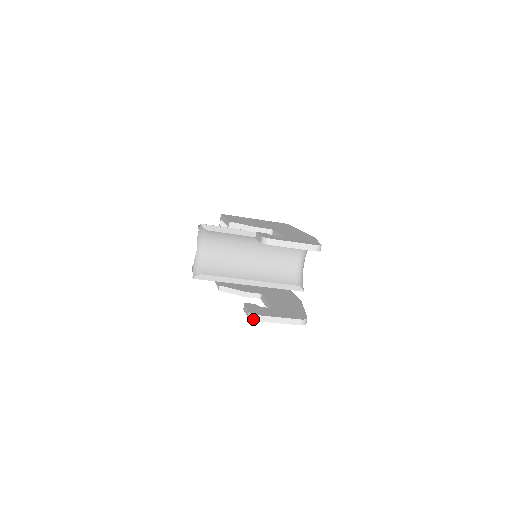
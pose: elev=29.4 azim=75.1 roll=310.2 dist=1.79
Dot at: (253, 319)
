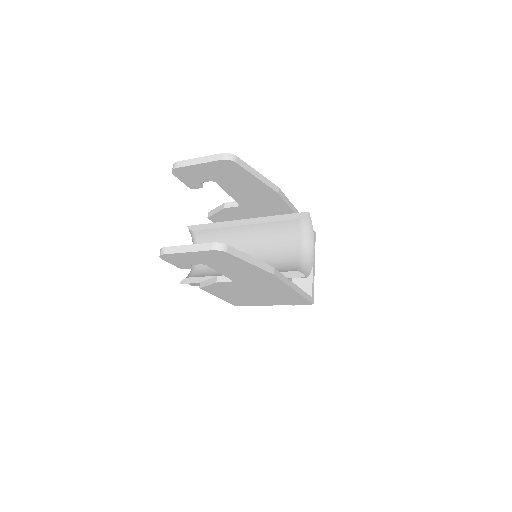
Dot at: (160, 254)
